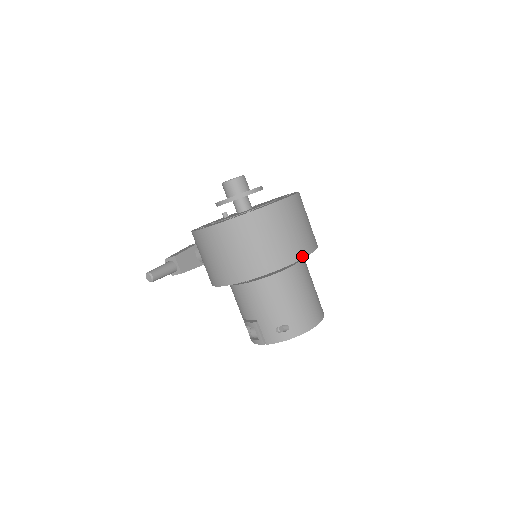
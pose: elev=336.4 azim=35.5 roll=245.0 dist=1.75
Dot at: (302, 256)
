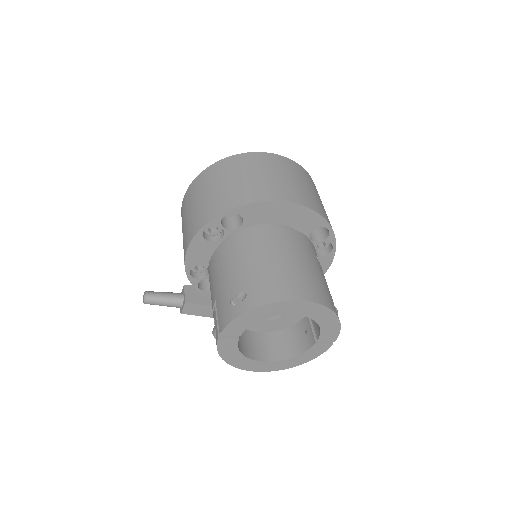
Dot at: (273, 199)
